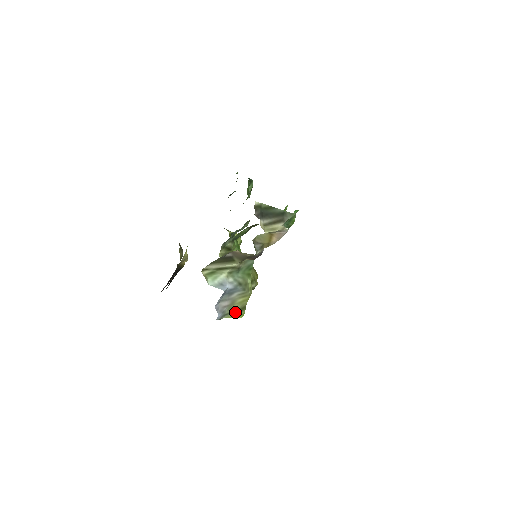
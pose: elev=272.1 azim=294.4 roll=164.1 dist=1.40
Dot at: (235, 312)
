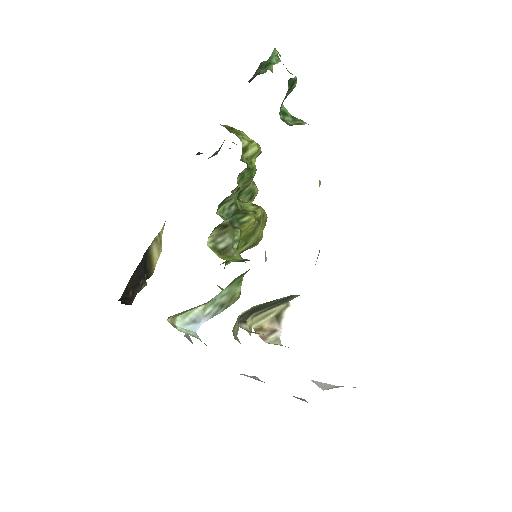
Dot at: occluded
